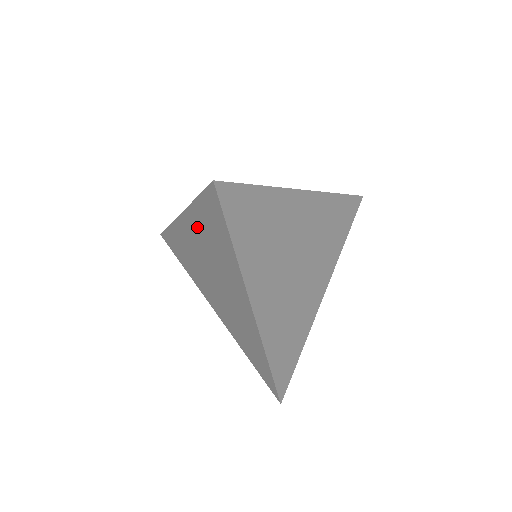
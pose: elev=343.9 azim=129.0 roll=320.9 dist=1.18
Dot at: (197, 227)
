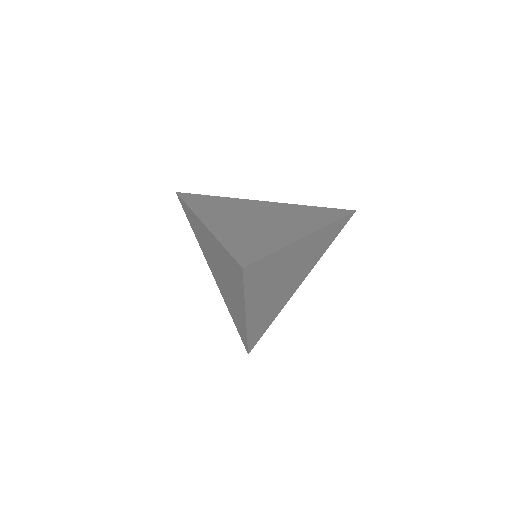
Dot at: (216, 248)
